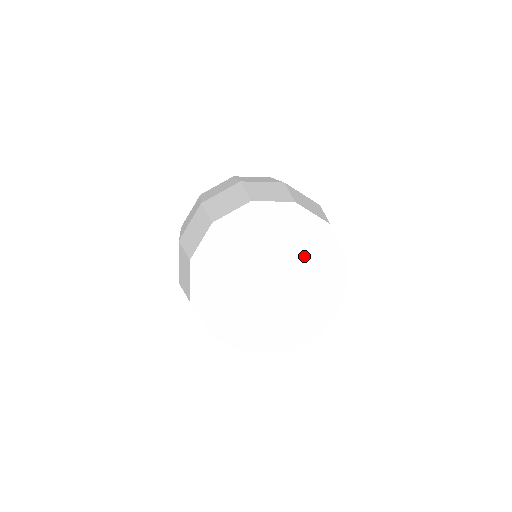
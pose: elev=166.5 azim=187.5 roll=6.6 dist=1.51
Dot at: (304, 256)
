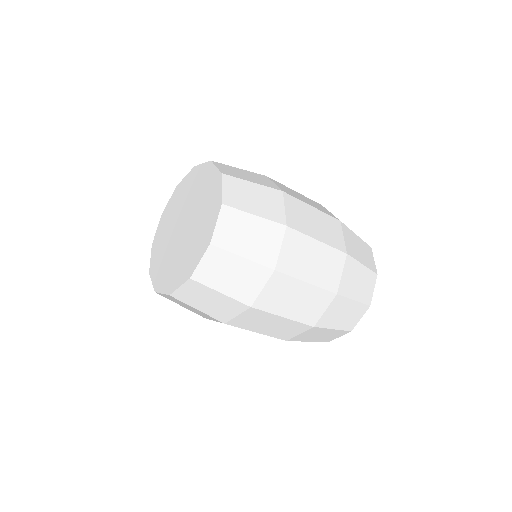
Dot at: (201, 221)
